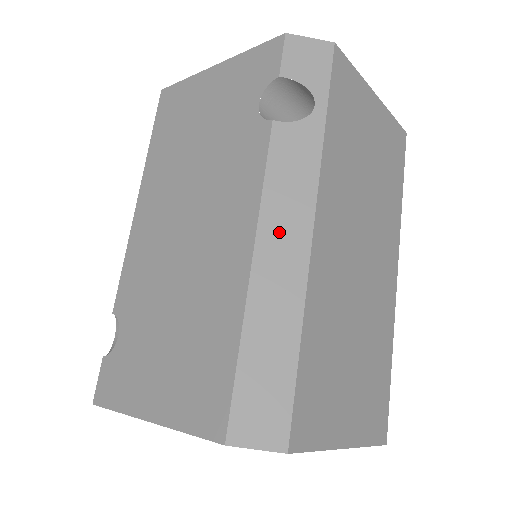
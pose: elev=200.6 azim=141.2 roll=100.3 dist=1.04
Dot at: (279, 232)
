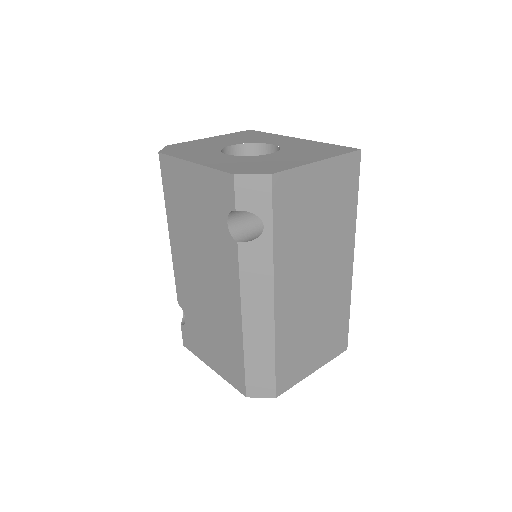
Dot at: (254, 307)
